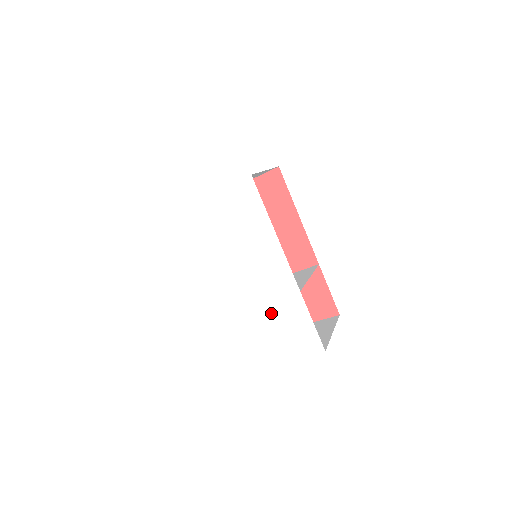
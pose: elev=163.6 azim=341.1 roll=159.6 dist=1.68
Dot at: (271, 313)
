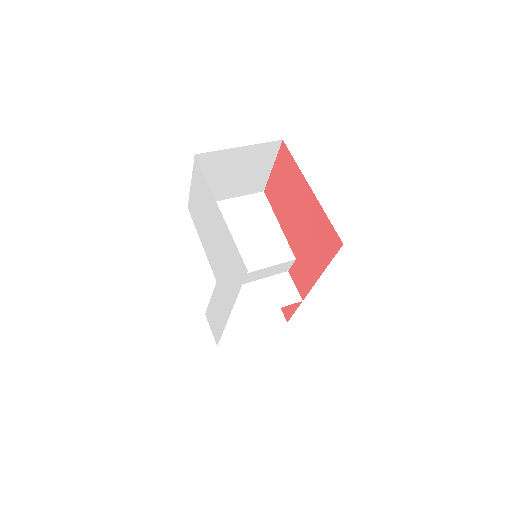
Dot at: (212, 299)
